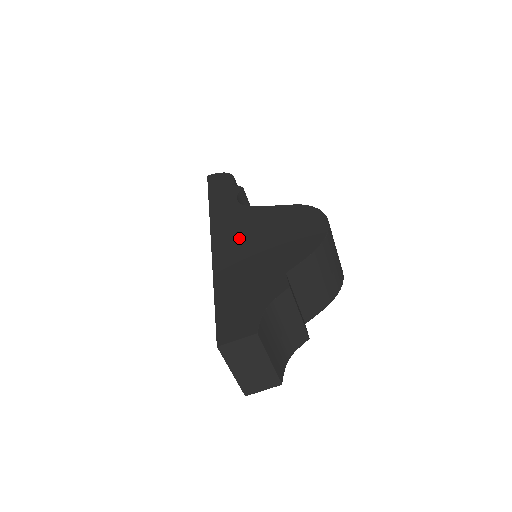
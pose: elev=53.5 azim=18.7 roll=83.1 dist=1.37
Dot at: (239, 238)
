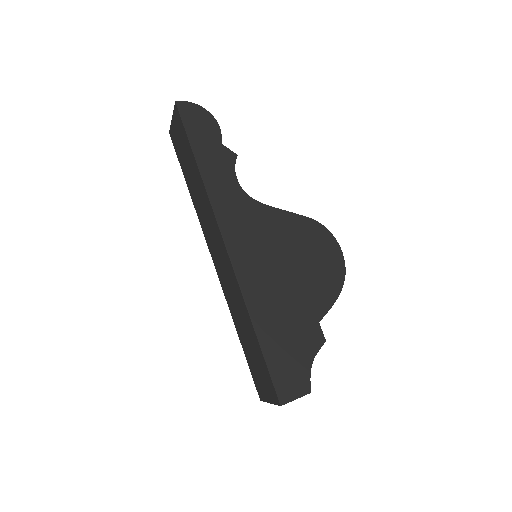
Dot at: (261, 258)
